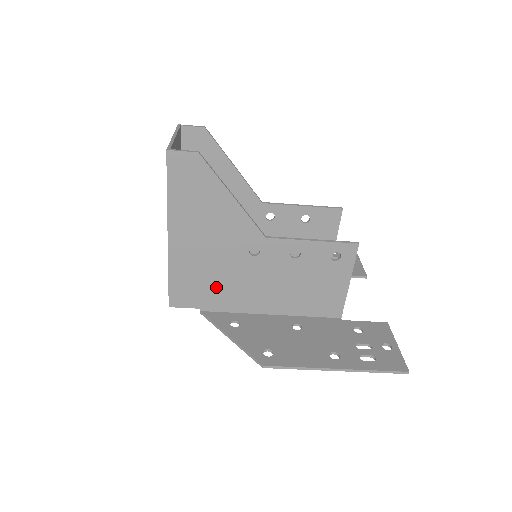
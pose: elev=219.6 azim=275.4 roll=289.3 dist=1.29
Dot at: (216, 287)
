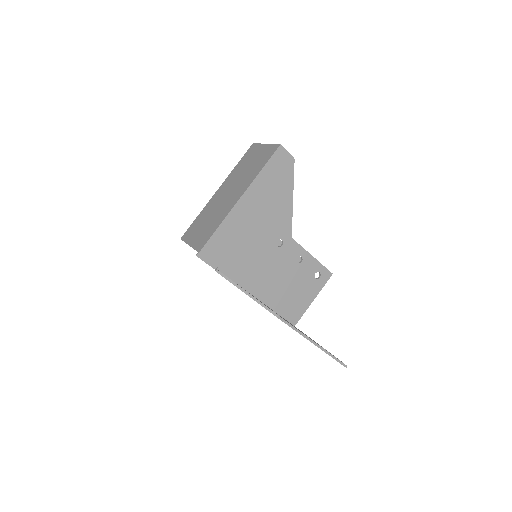
Dot at: (241, 256)
